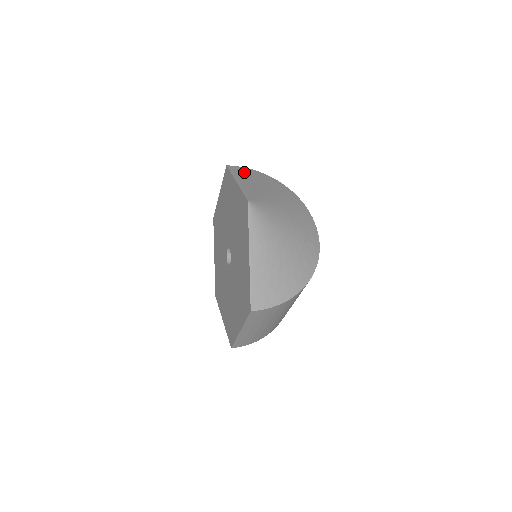
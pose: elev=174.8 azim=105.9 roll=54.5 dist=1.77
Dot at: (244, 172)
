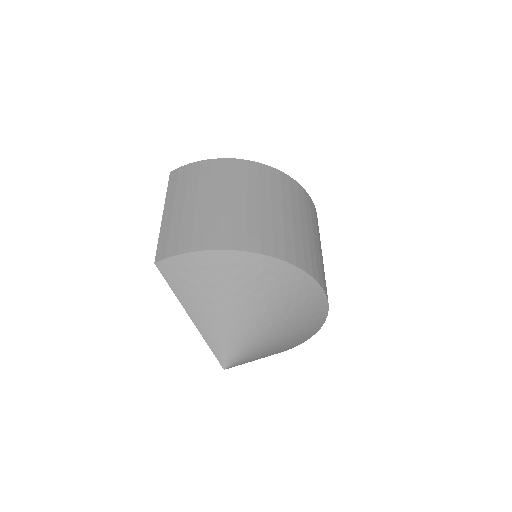
Dot at: occluded
